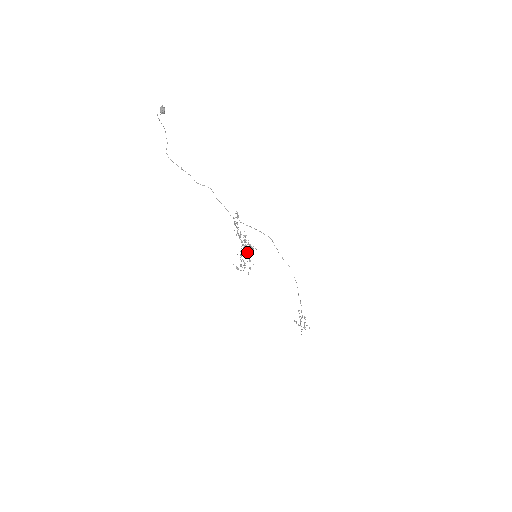
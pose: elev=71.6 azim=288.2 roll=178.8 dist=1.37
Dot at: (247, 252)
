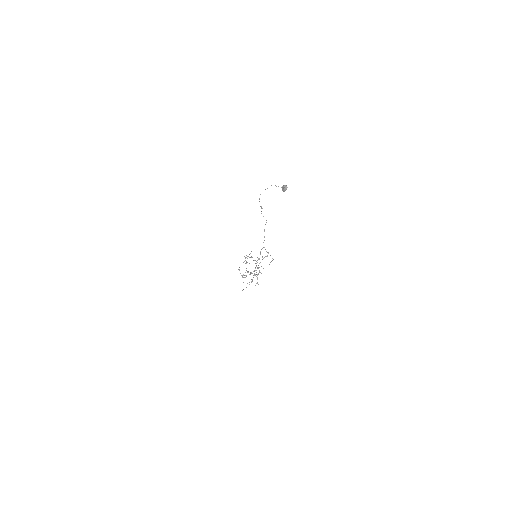
Dot at: occluded
